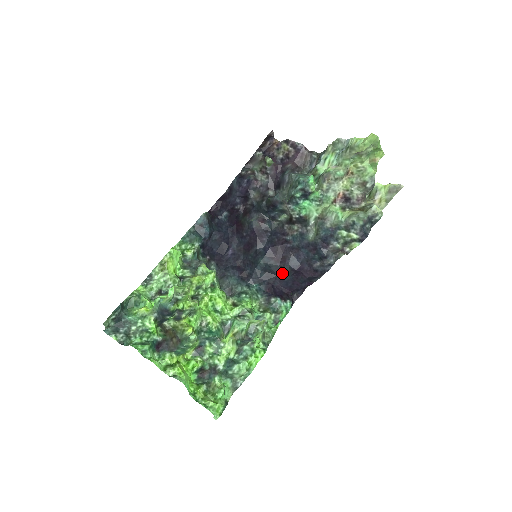
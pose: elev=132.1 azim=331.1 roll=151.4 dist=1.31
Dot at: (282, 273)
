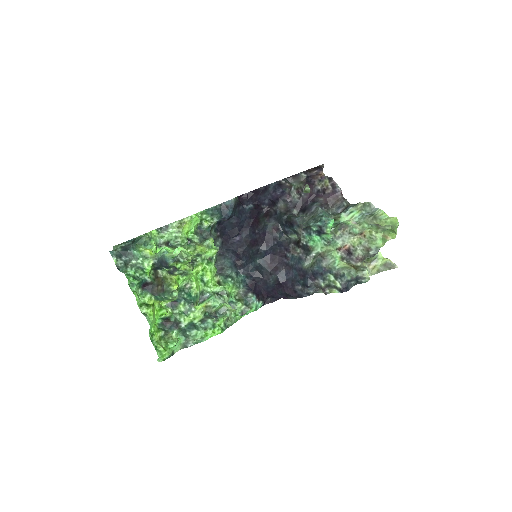
Dot at: (268, 278)
